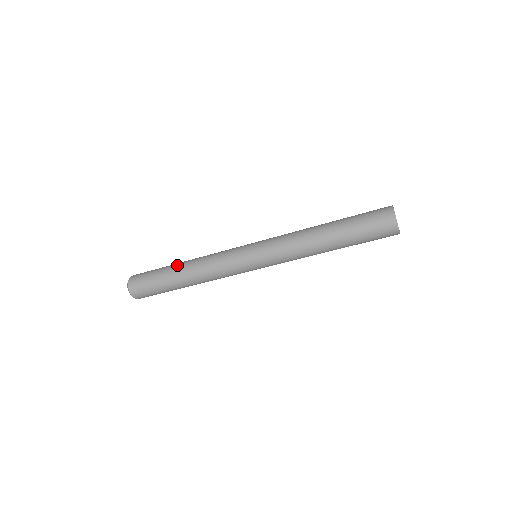
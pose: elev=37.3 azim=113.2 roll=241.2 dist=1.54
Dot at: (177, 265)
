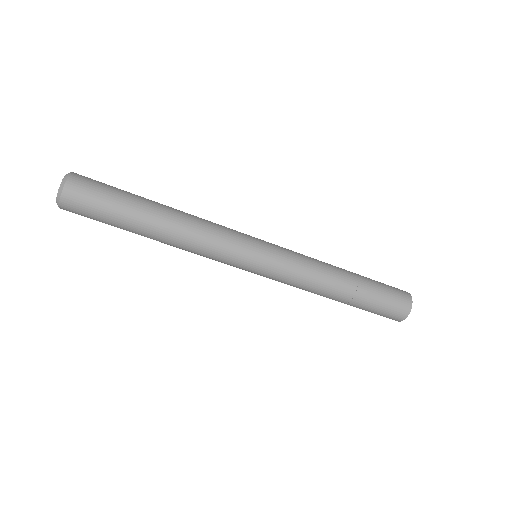
Dot at: (156, 206)
